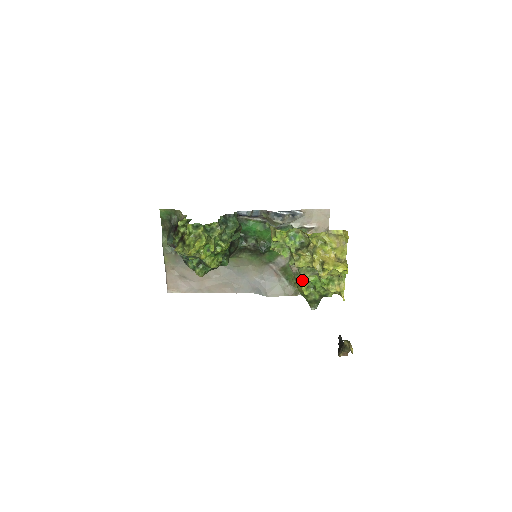
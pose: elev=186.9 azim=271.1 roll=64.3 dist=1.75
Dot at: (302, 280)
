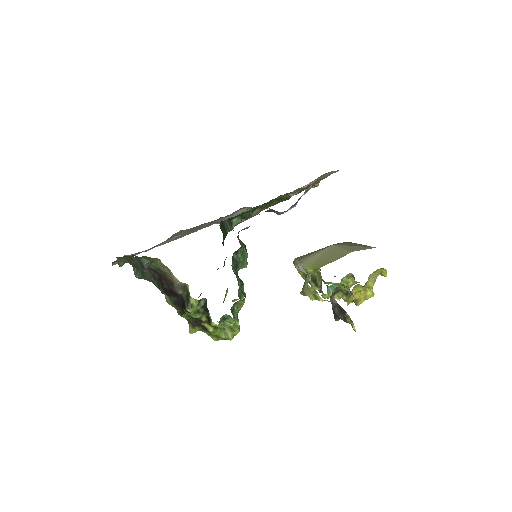
Dot at: occluded
